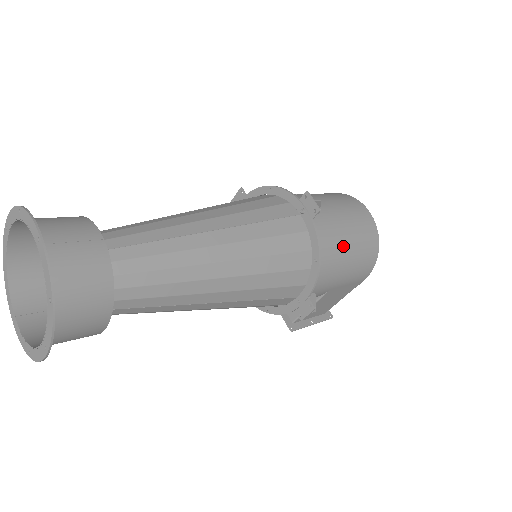
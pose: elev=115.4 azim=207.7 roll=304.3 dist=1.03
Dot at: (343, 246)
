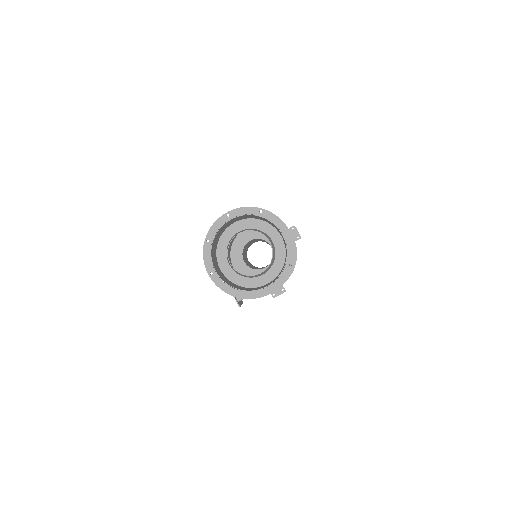
Dot at: occluded
